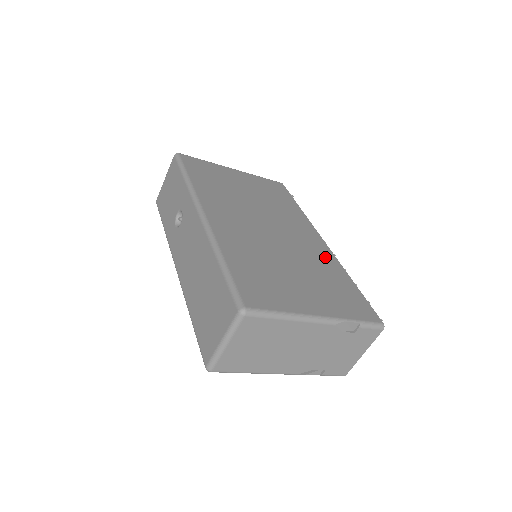
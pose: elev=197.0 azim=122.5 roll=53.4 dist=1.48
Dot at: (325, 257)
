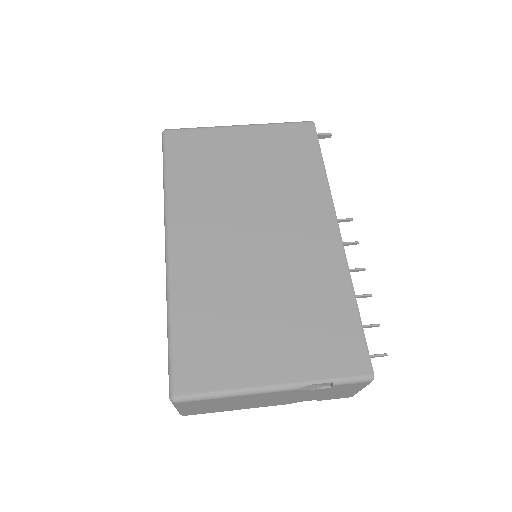
Dot at: (326, 266)
